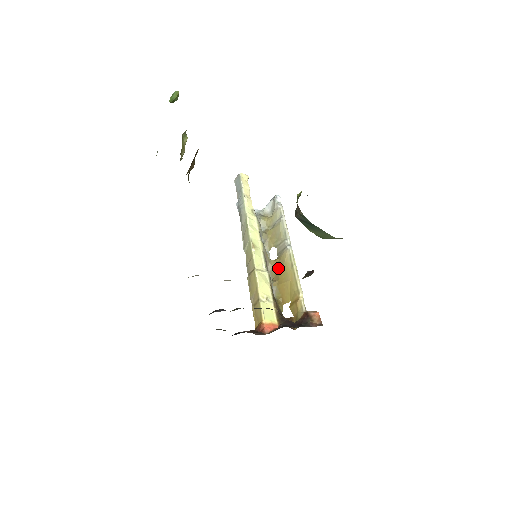
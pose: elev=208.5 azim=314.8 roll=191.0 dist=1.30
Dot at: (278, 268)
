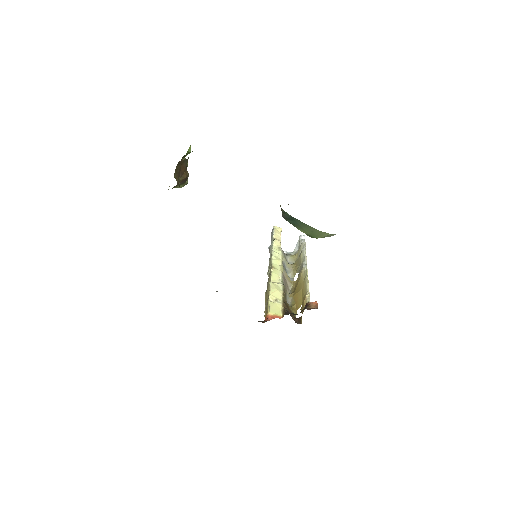
Dot at: (296, 284)
